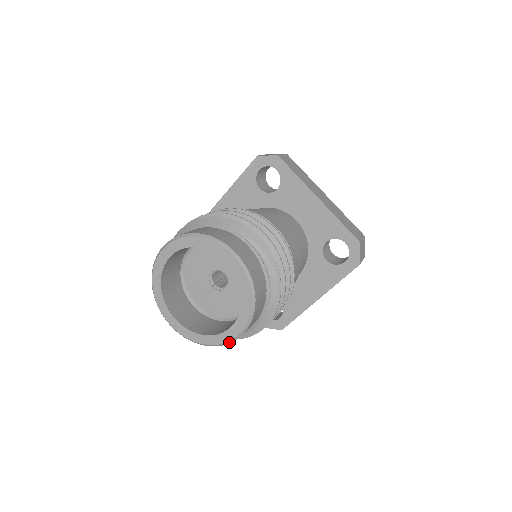
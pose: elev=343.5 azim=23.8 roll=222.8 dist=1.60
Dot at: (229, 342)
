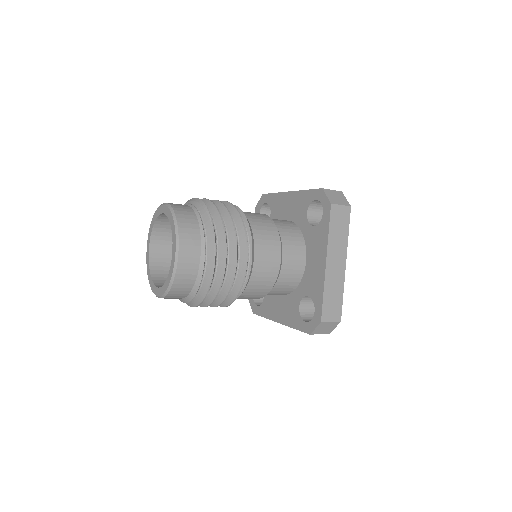
Dot at: (175, 266)
